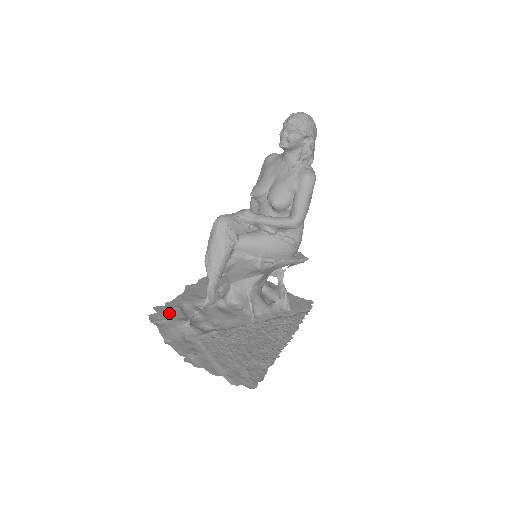
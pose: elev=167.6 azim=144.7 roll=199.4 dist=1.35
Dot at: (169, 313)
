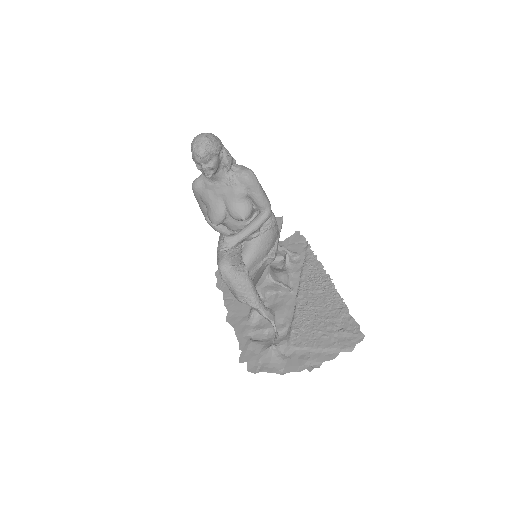
Dot at: (253, 353)
